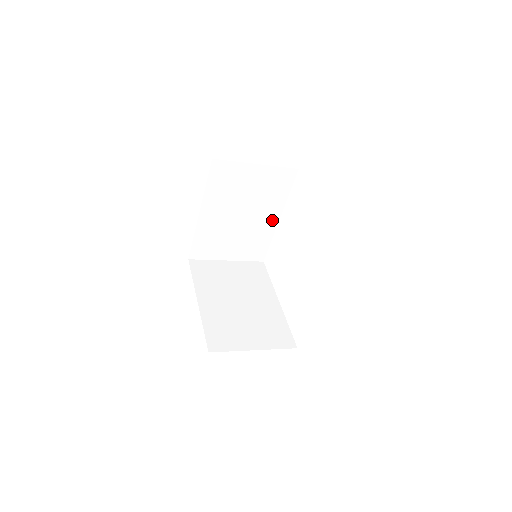
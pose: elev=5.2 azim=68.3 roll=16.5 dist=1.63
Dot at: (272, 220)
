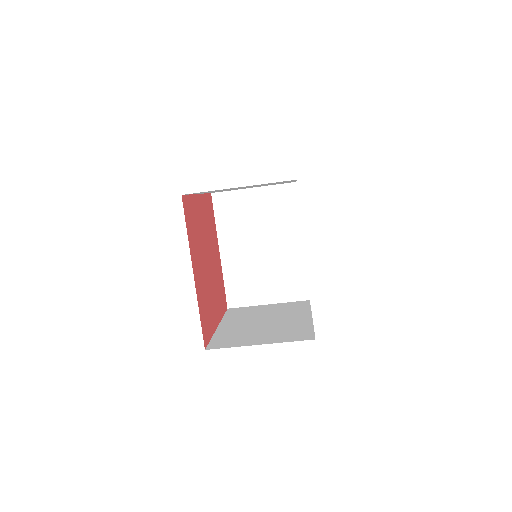
Dot at: (296, 245)
